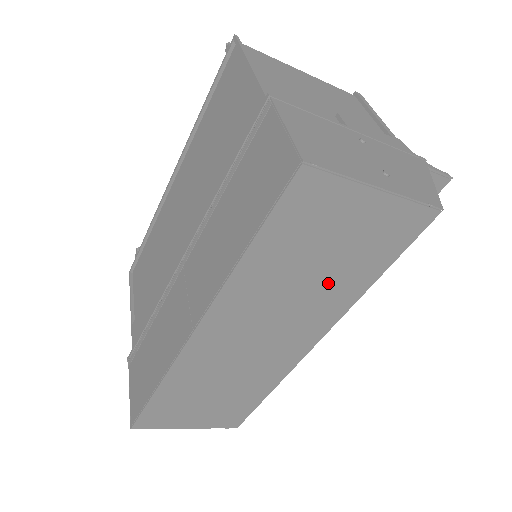
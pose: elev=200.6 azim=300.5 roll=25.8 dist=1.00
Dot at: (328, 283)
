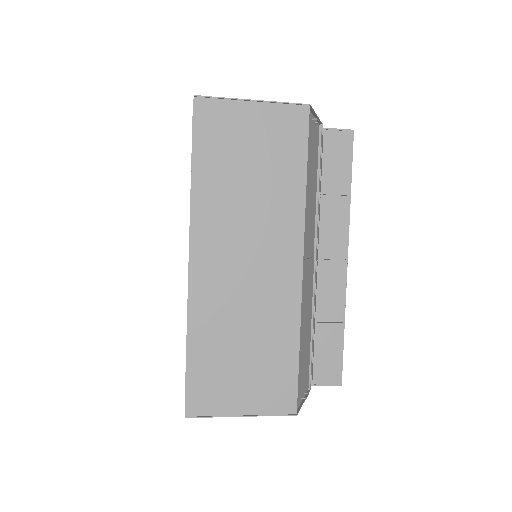
Dot at: (269, 188)
